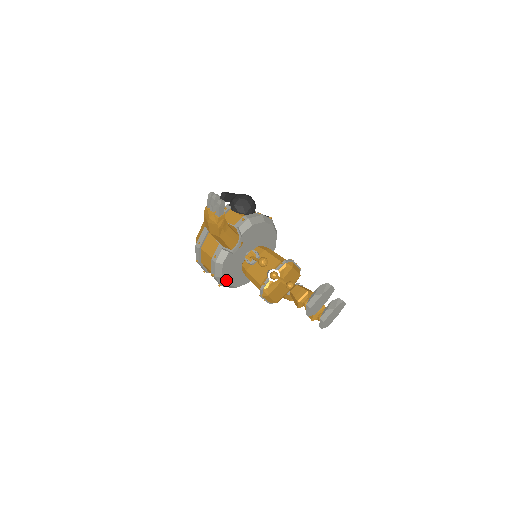
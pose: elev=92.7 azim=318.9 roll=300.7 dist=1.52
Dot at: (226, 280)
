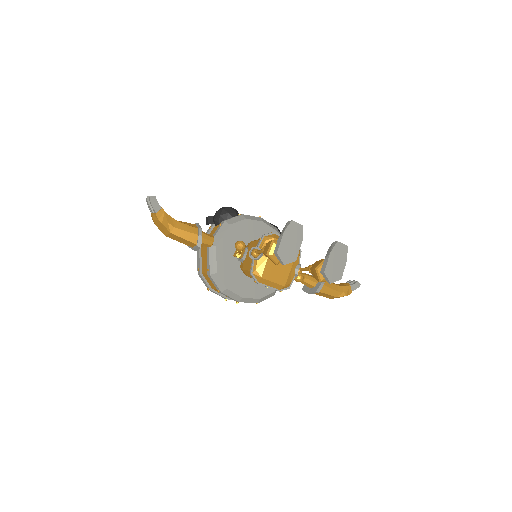
Dot at: (236, 292)
